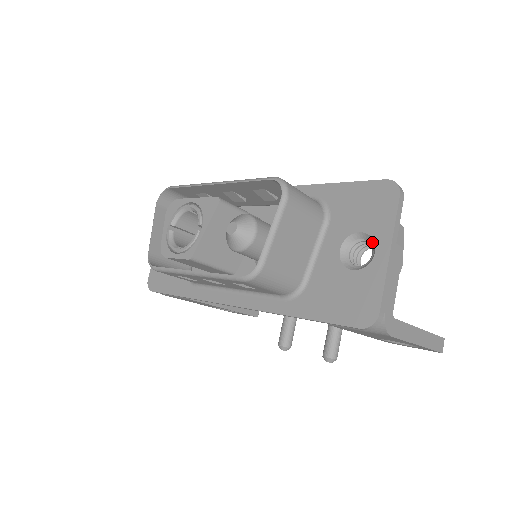
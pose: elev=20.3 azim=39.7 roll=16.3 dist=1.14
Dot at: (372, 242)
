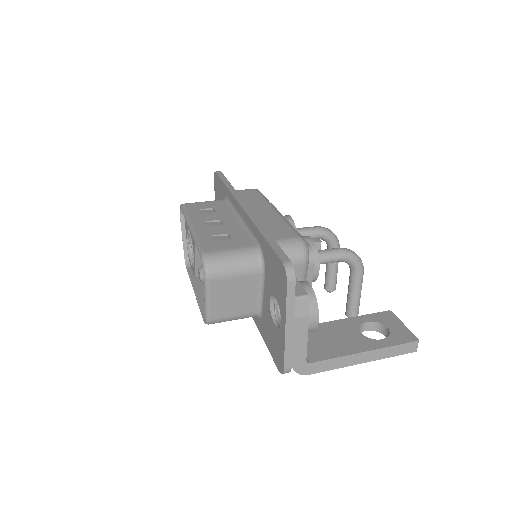
Dot at: (281, 310)
